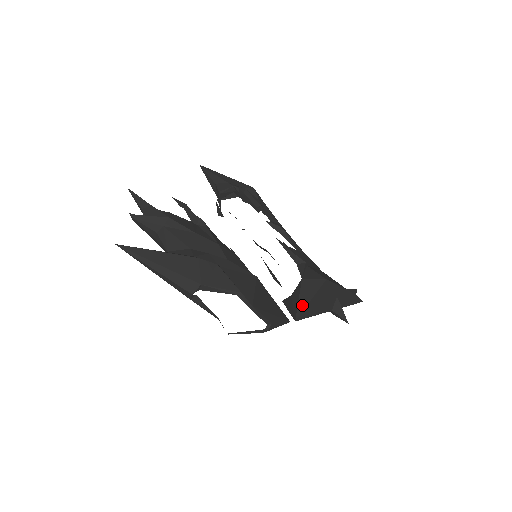
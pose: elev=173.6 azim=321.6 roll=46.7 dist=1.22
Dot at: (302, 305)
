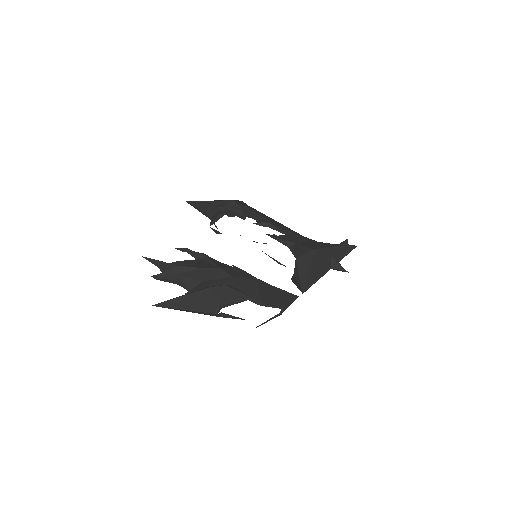
Dot at: (303, 279)
